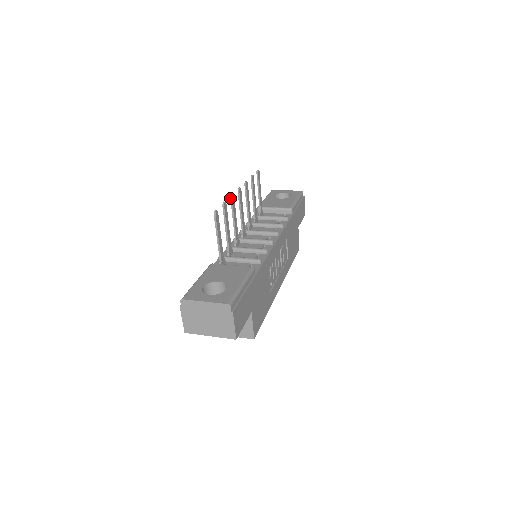
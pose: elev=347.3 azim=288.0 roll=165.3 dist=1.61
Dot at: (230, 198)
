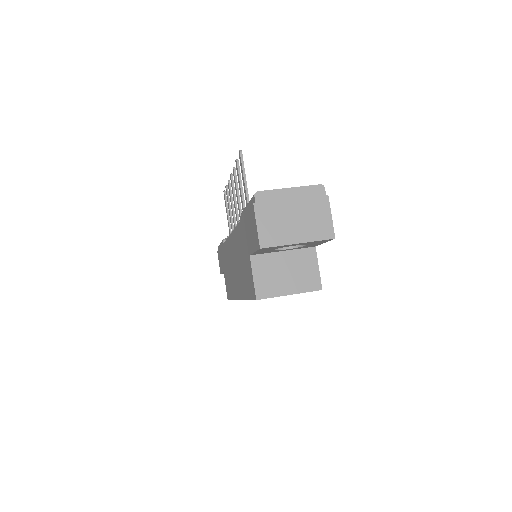
Dot at: (233, 169)
